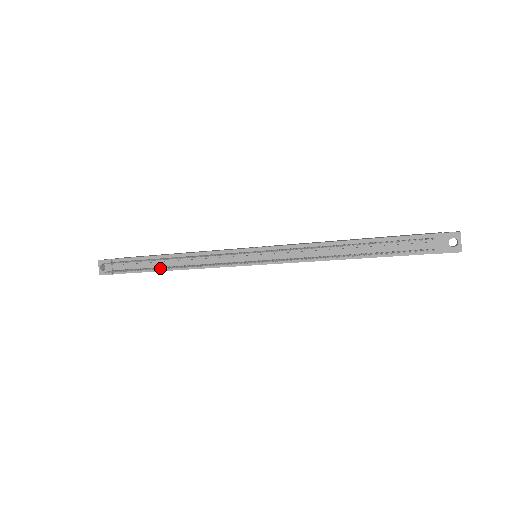
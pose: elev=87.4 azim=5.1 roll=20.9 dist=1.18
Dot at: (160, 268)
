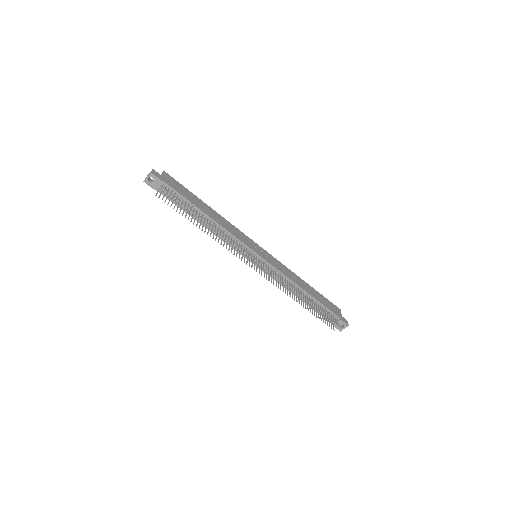
Dot at: occluded
